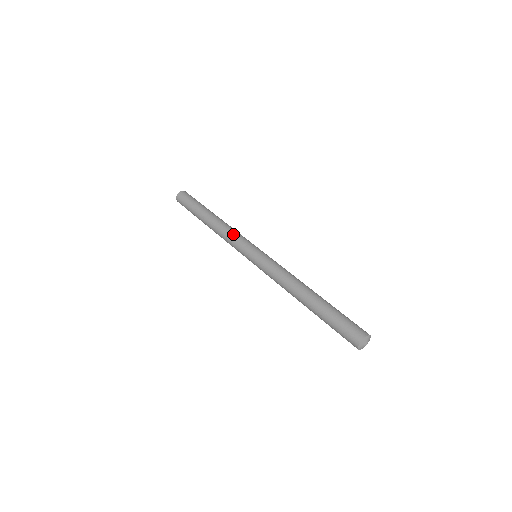
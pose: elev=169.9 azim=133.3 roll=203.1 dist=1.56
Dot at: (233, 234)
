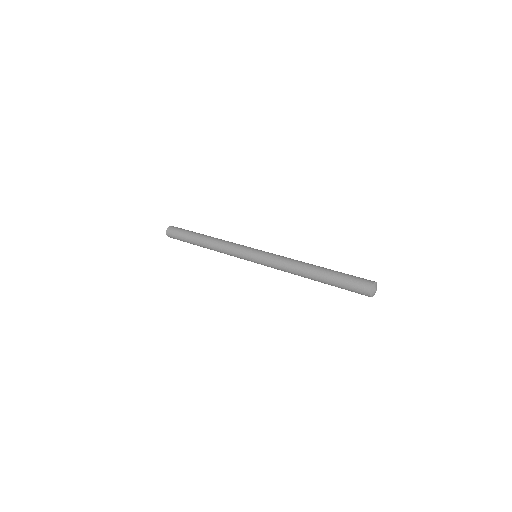
Dot at: occluded
